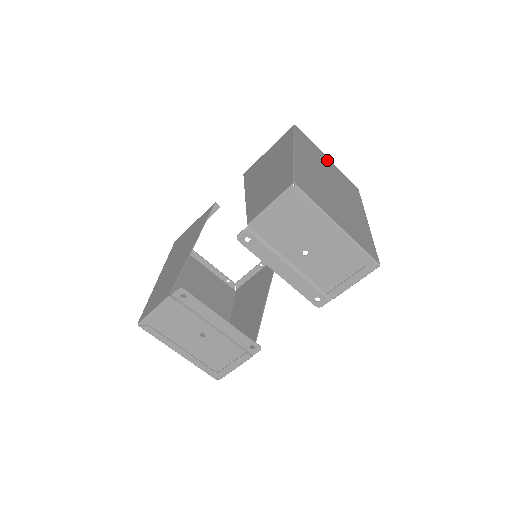
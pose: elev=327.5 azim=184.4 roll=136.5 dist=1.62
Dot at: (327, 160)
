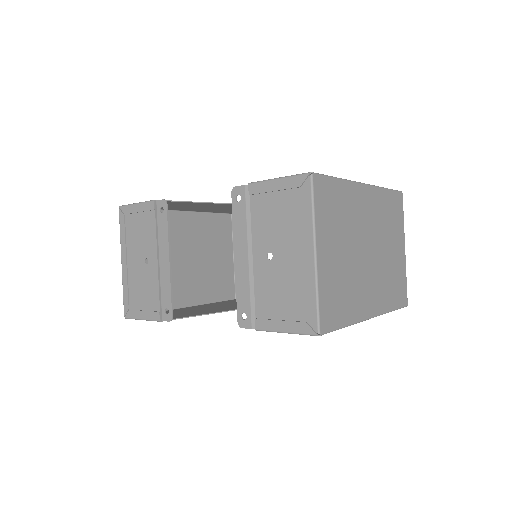
Dot at: (400, 246)
